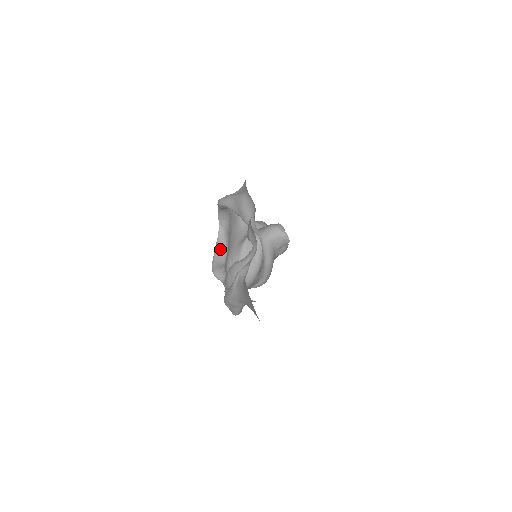
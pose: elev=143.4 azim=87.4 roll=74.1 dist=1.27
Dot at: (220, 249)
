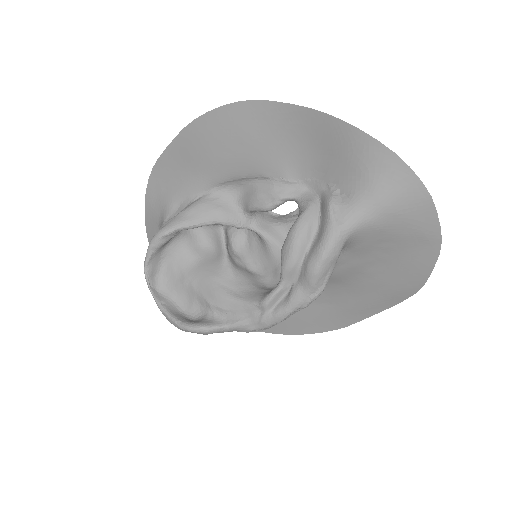
Dot at: (173, 311)
